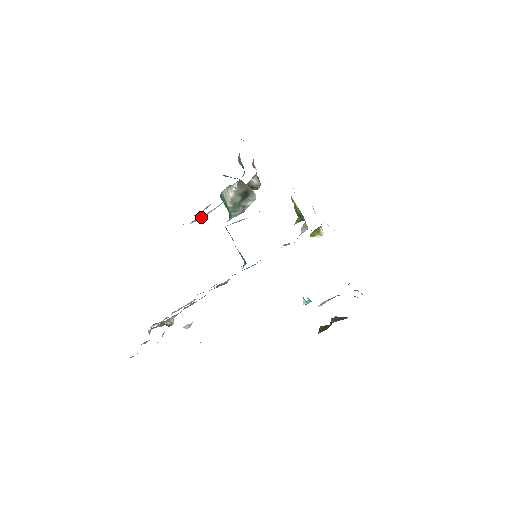
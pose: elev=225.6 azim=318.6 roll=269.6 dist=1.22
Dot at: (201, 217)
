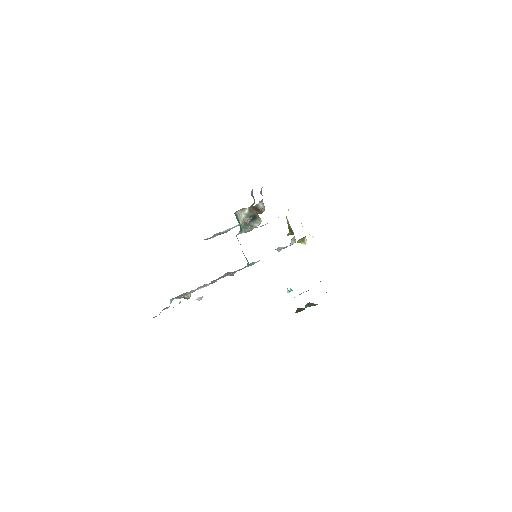
Dot at: (221, 232)
